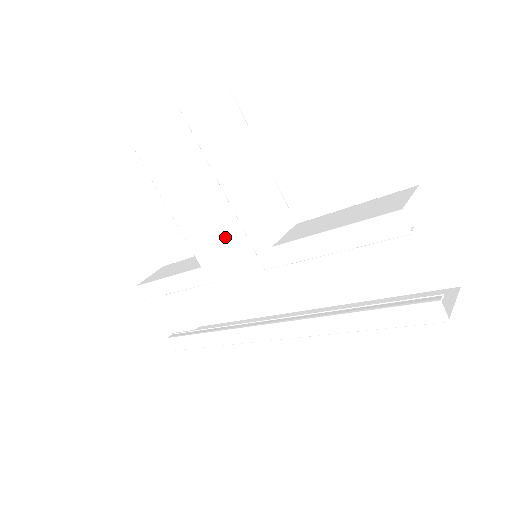
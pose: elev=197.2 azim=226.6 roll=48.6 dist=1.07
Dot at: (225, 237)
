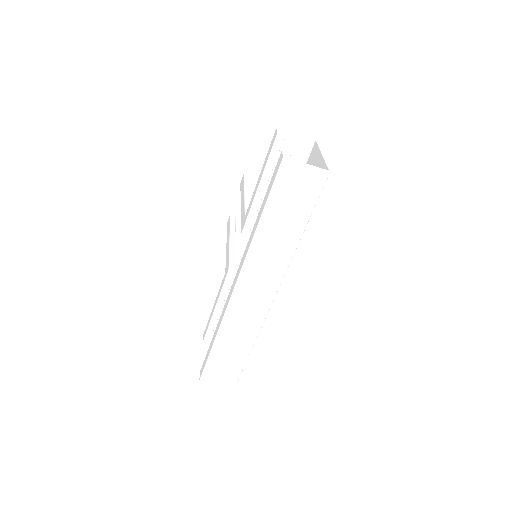
Dot at: occluded
